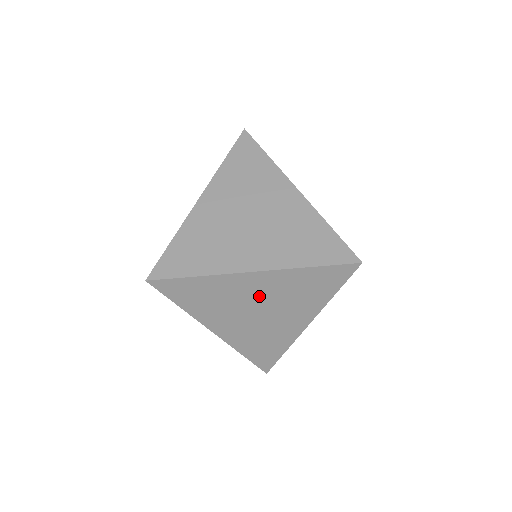
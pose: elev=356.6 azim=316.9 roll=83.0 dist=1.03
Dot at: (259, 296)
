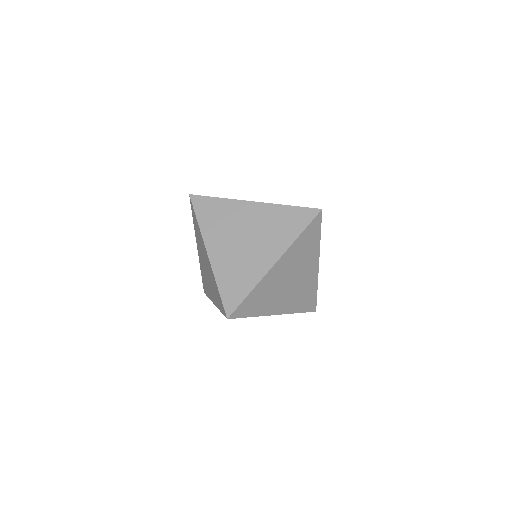
Dot at: occluded
